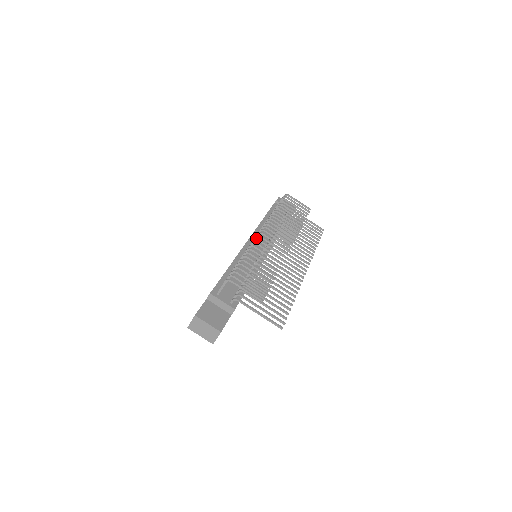
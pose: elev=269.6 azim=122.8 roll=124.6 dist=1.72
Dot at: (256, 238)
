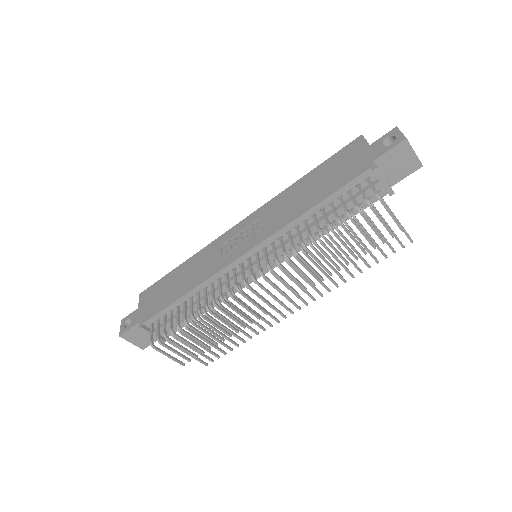
Dot at: (230, 294)
